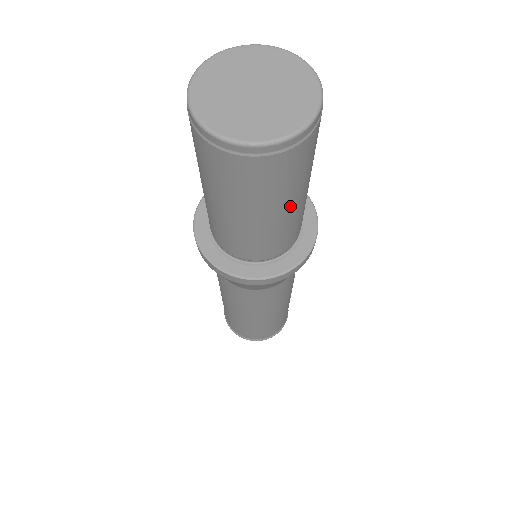
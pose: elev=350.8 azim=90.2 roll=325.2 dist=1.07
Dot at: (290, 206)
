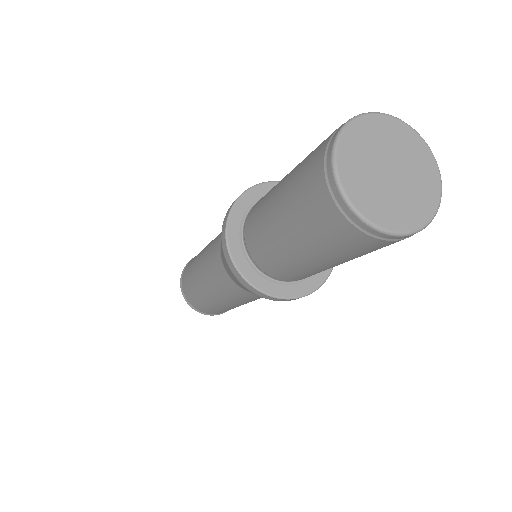
Dot at: occluded
